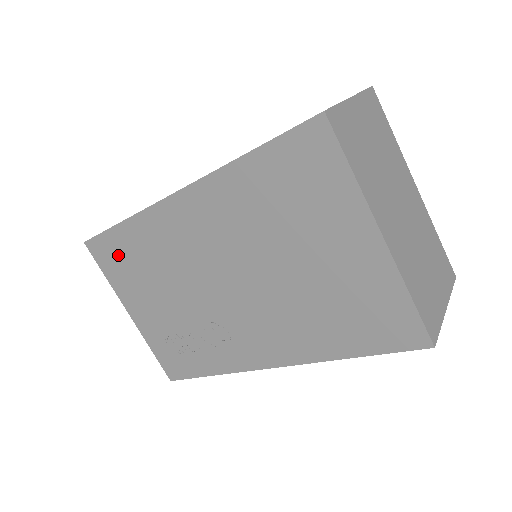
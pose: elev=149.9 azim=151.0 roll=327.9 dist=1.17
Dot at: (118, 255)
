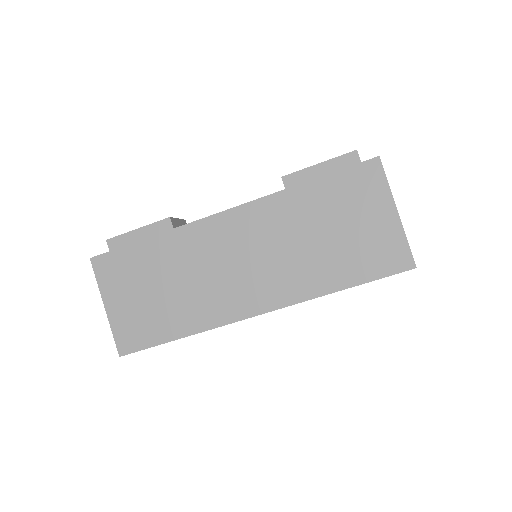
Dot at: occluded
